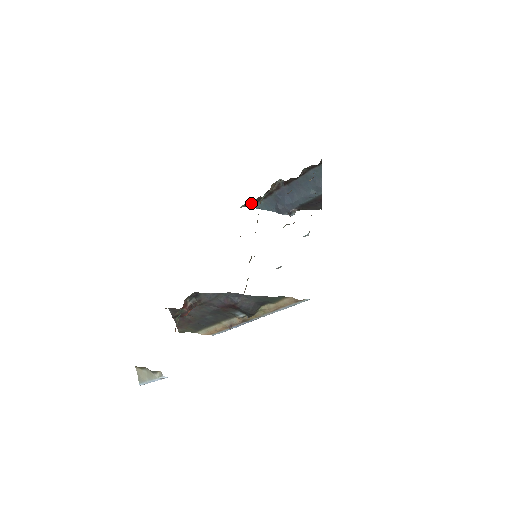
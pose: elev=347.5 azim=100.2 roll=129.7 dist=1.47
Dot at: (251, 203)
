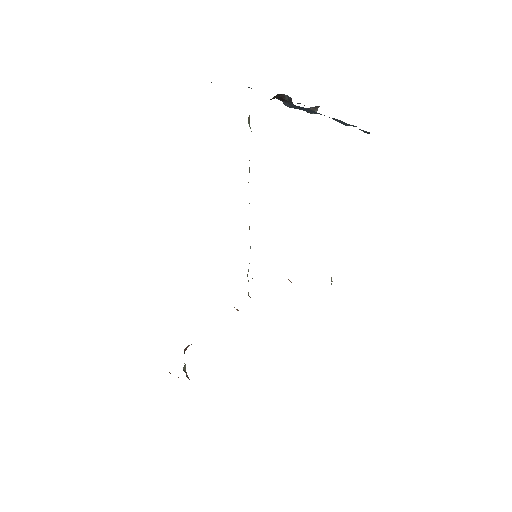
Dot at: occluded
